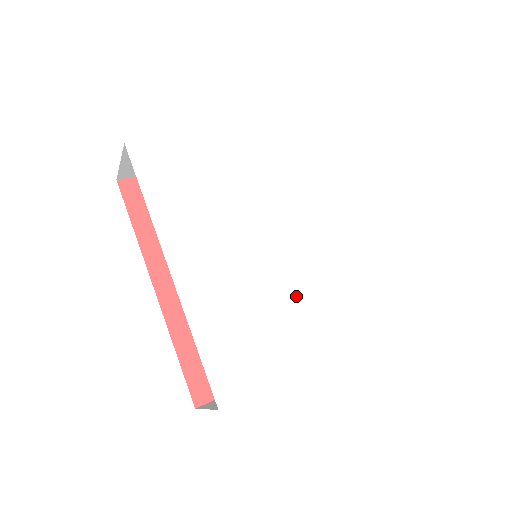
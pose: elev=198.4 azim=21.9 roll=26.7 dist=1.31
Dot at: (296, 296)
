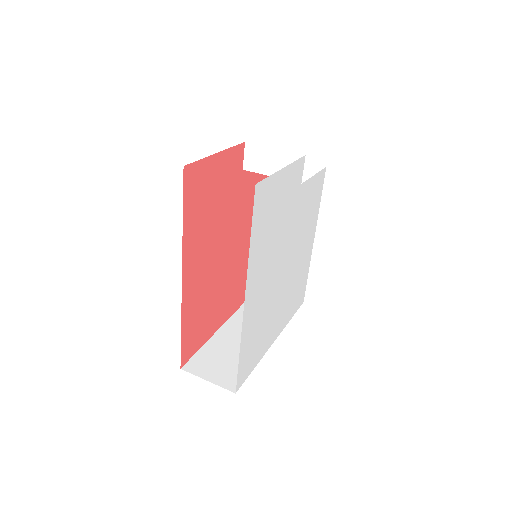
Dot at: (280, 301)
